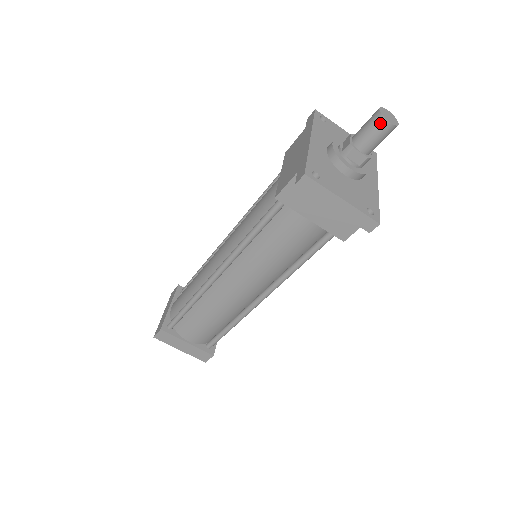
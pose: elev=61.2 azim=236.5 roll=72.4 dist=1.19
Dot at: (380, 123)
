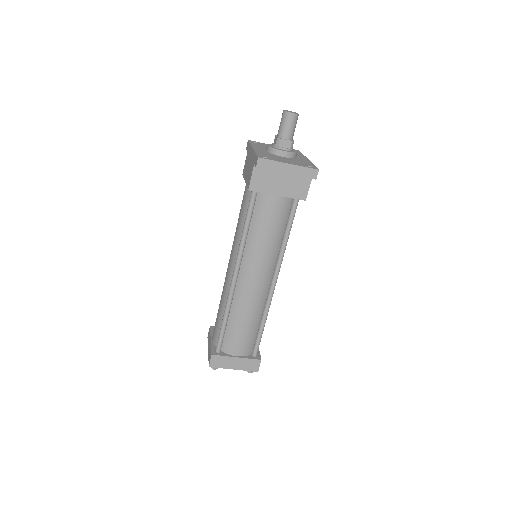
Dot at: (288, 116)
